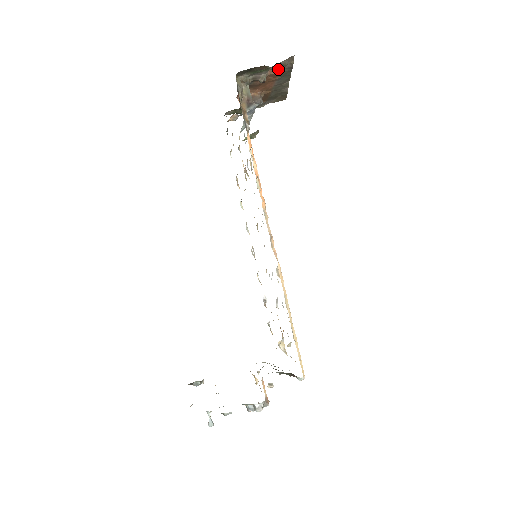
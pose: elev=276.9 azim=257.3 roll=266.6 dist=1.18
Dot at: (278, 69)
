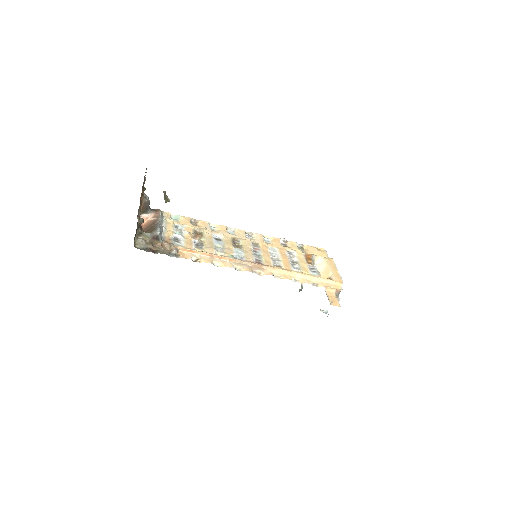
Dot at: occluded
